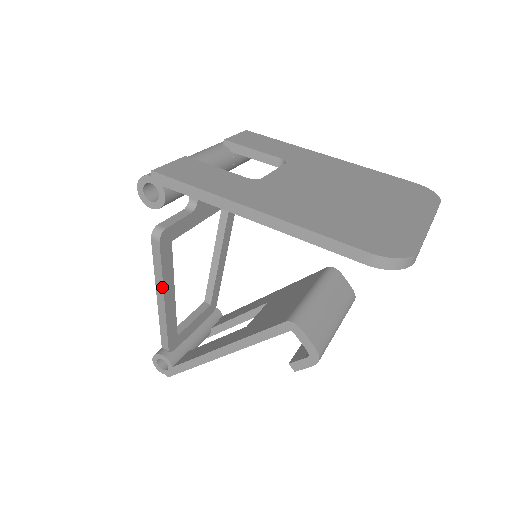
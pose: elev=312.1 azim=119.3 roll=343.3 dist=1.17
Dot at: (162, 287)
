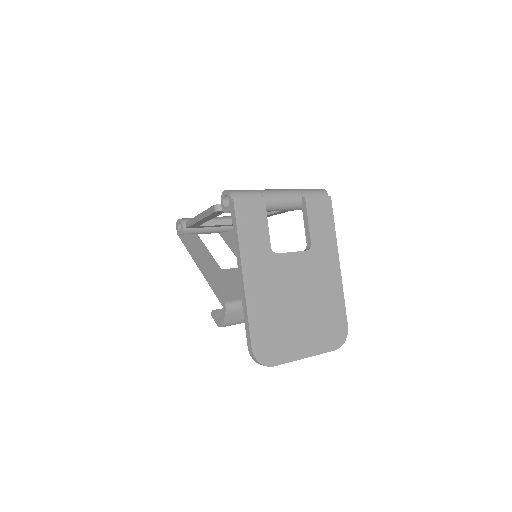
Dot at: (203, 218)
